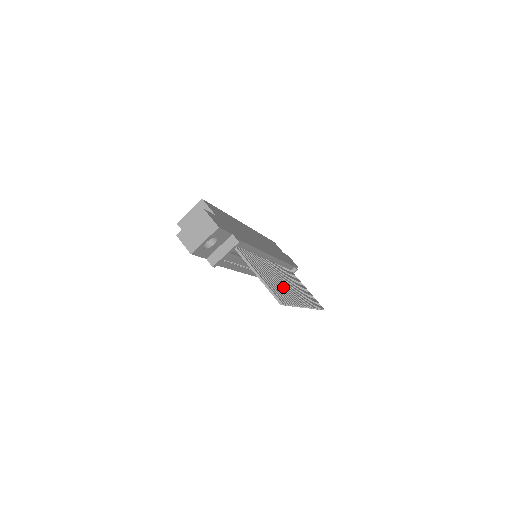
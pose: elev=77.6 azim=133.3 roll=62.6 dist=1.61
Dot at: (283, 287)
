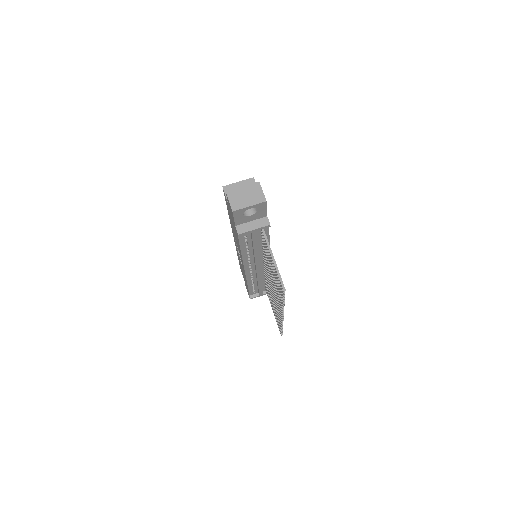
Dot at: occluded
